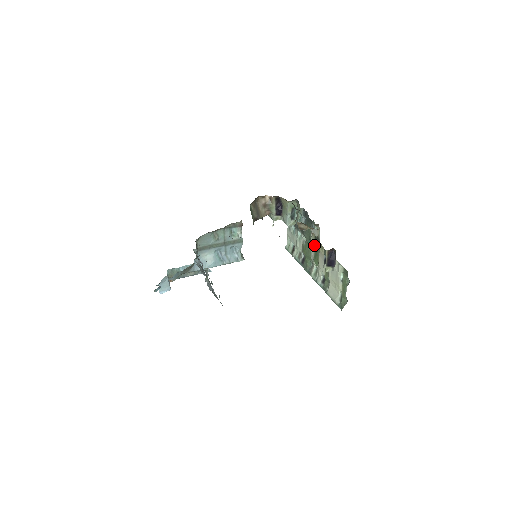
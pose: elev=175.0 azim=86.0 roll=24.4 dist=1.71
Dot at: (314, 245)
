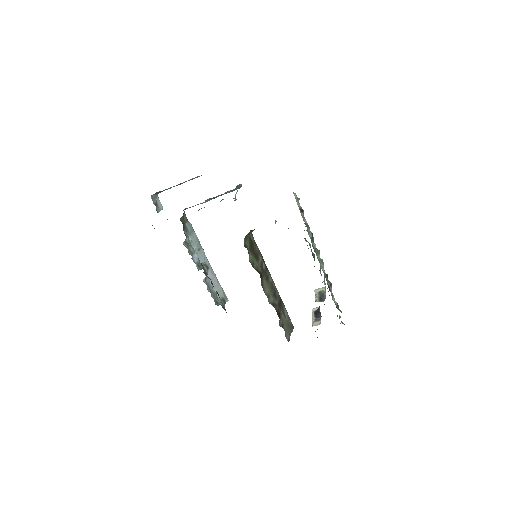
Dot at: occluded
